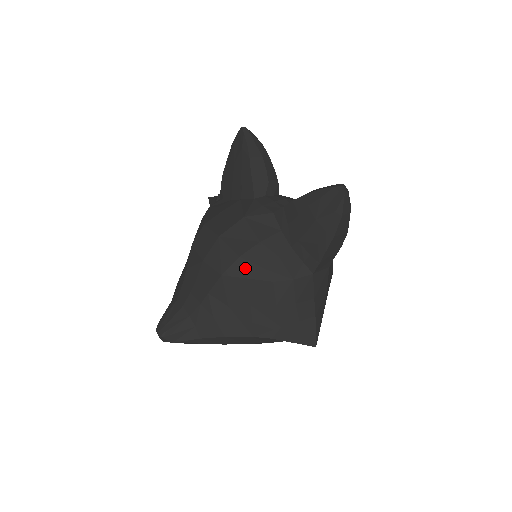
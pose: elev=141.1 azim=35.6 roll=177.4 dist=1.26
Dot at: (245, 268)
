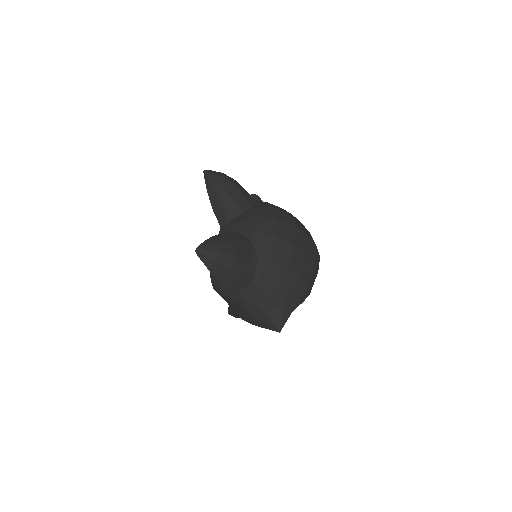
Dot at: (216, 287)
